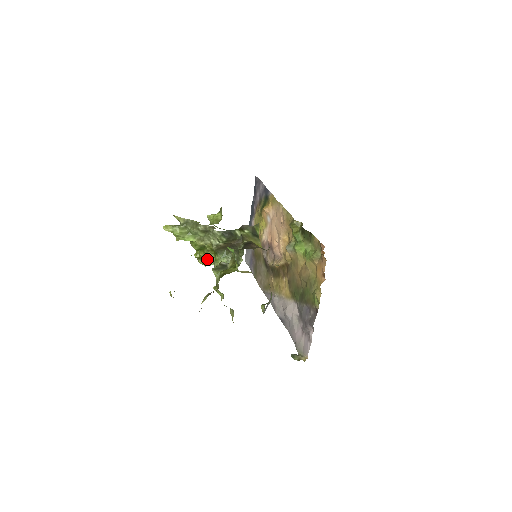
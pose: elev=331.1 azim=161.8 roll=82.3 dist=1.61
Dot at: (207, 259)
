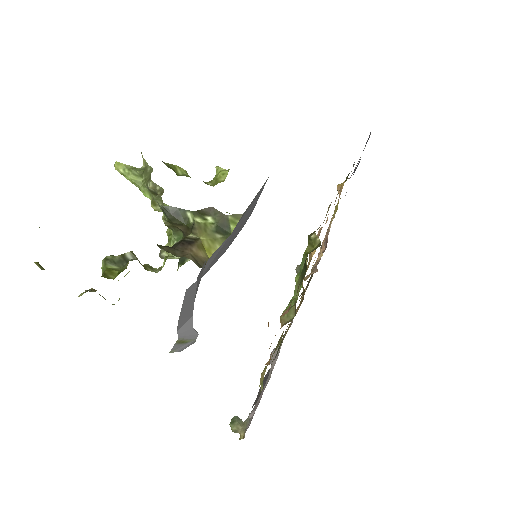
Dot at: occluded
